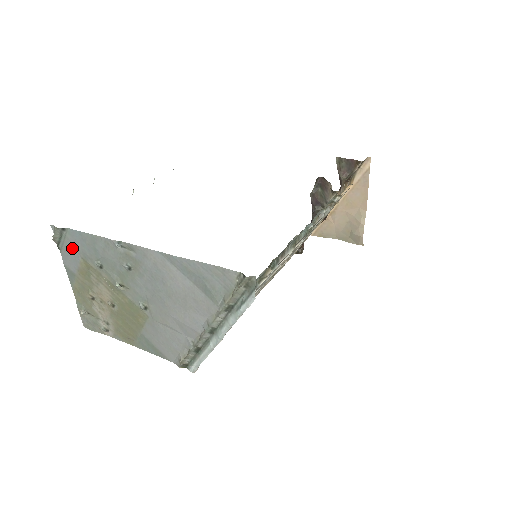
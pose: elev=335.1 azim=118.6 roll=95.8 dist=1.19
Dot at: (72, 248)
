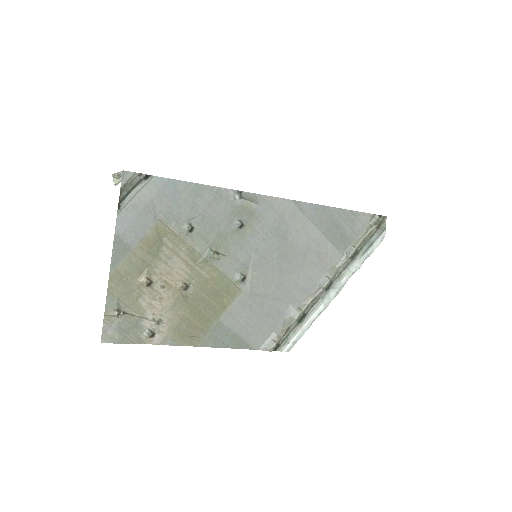
Dot at: (148, 205)
